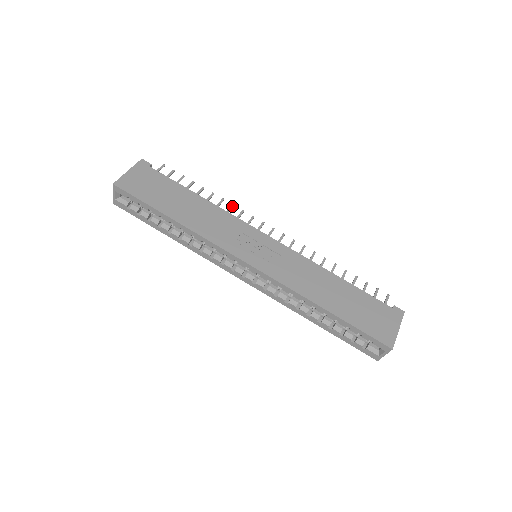
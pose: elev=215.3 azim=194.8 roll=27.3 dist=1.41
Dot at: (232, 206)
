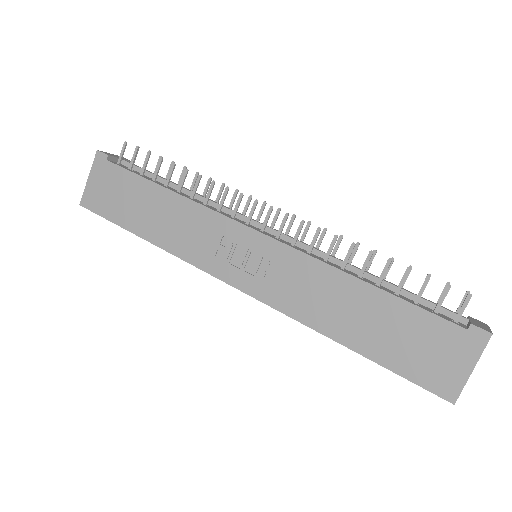
Dot at: (212, 185)
